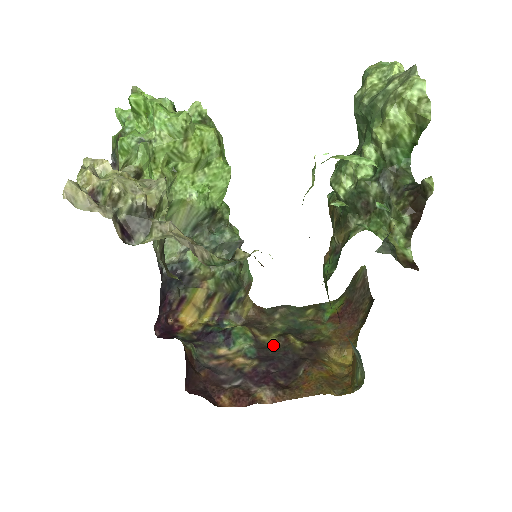
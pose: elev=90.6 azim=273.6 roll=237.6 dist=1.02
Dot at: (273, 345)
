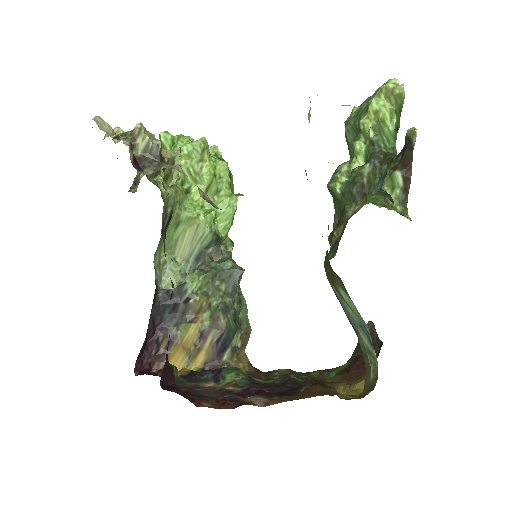
Dot at: (270, 382)
